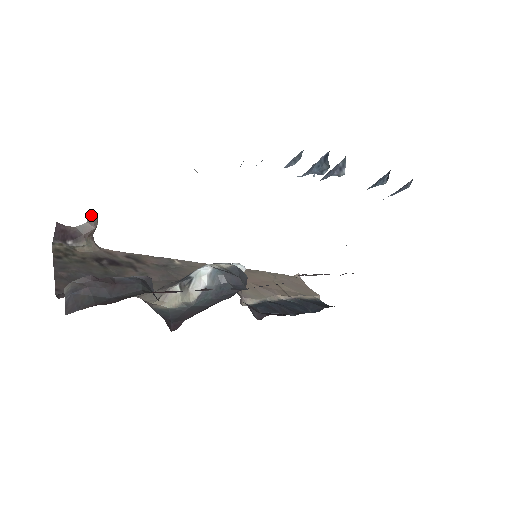
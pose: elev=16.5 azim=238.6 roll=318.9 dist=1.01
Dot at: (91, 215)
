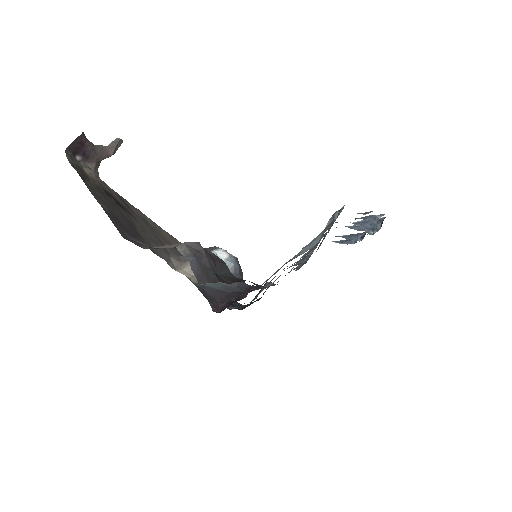
Dot at: (118, 141)
